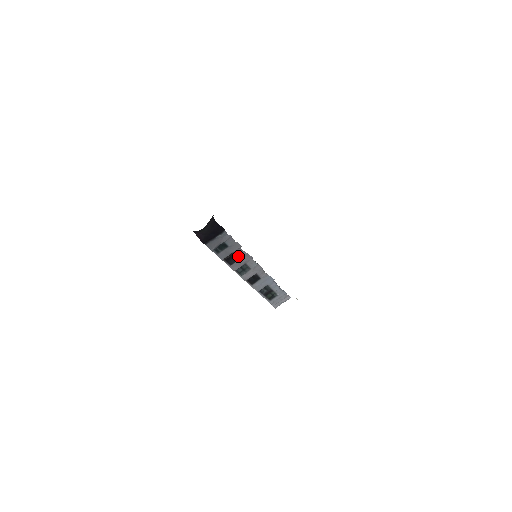
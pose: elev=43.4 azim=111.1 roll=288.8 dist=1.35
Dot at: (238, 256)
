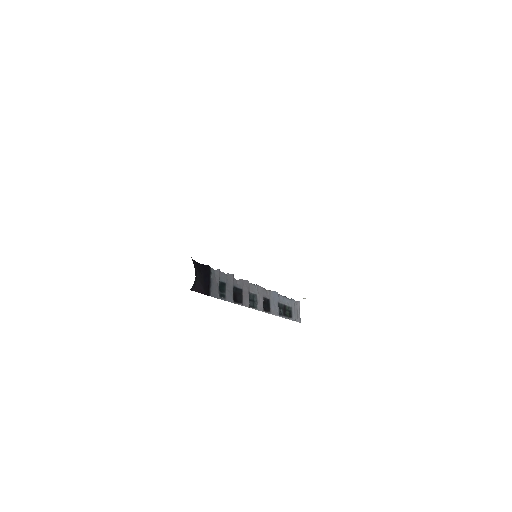
Dot at: (239, 289)
